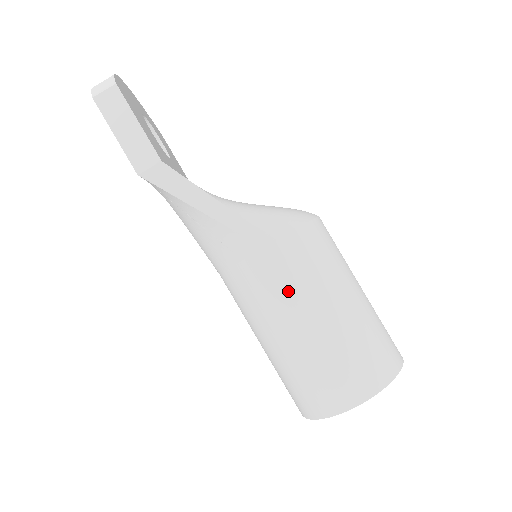
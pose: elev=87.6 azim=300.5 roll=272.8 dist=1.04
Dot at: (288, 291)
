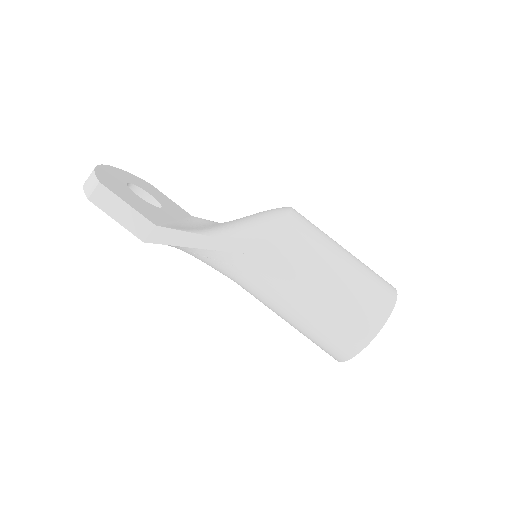
Dot at: (287, 280)
